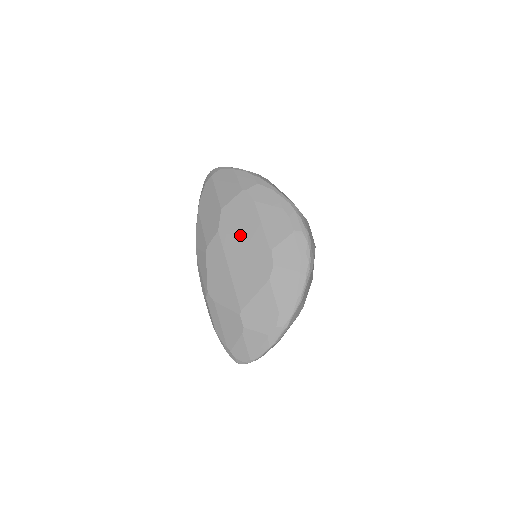
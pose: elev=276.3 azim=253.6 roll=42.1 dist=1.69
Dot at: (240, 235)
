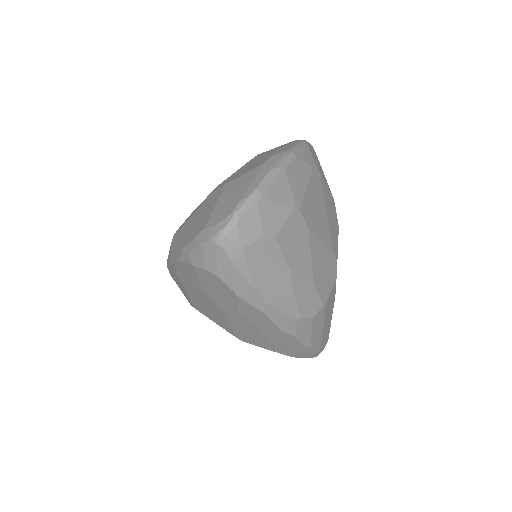
Dot at: occluded
